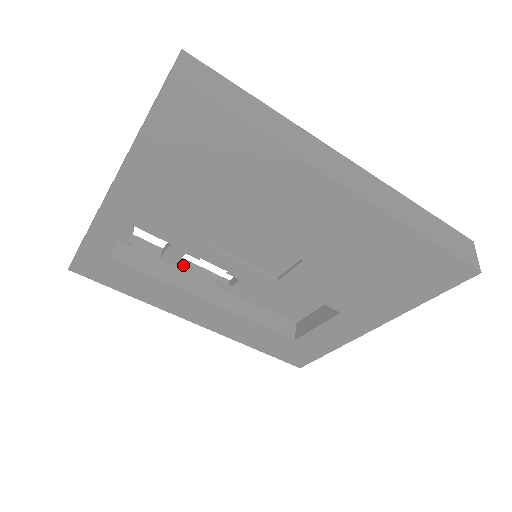
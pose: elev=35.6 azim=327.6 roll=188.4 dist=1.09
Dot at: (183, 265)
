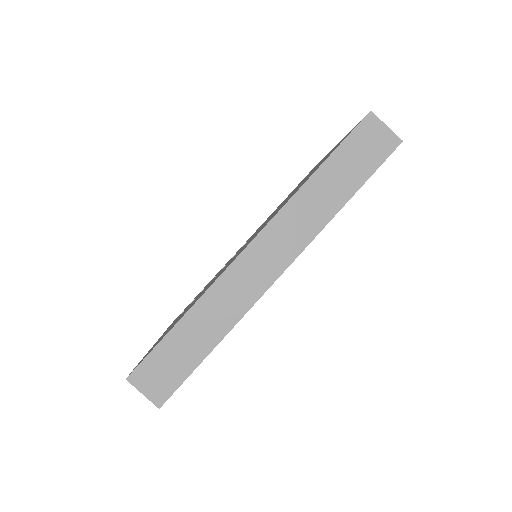
Dot at: occluded
